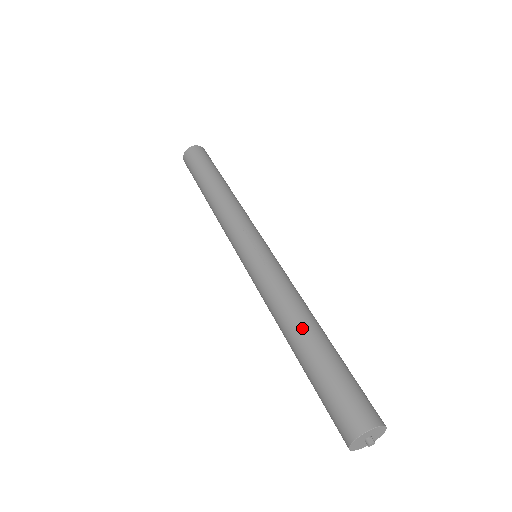
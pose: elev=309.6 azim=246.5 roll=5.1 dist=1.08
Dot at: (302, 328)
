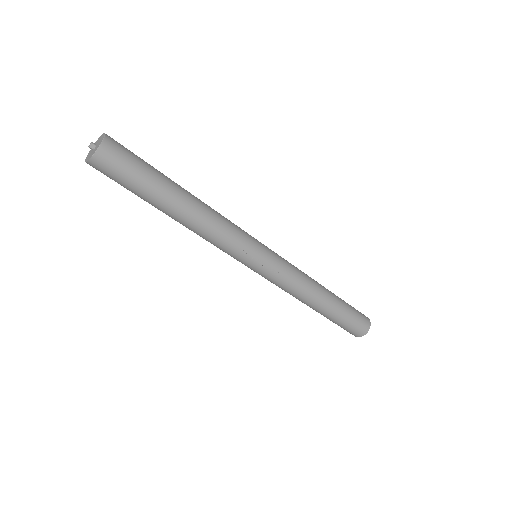
Dot at: (320, 305)
